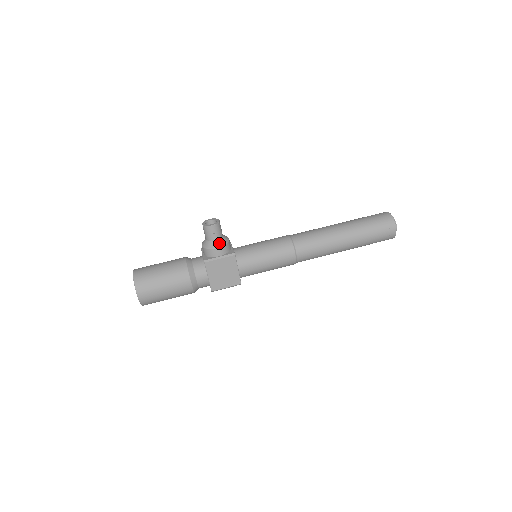
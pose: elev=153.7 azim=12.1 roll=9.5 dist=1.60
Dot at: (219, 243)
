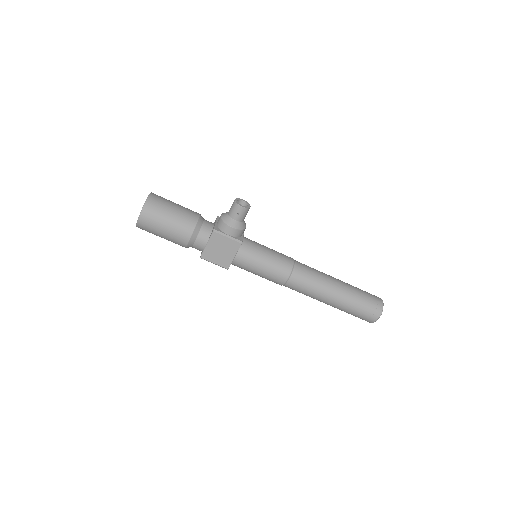
Dot at: (236, 225)
